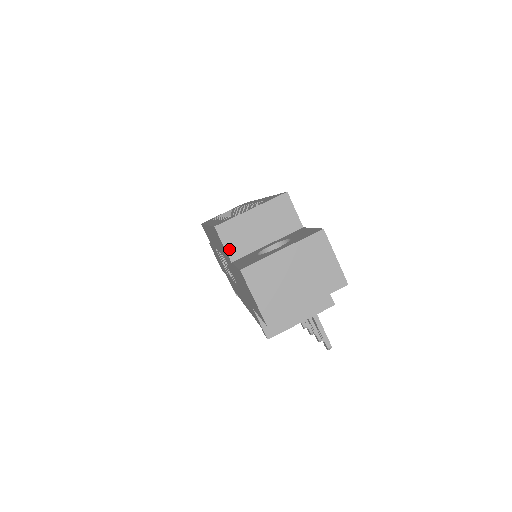
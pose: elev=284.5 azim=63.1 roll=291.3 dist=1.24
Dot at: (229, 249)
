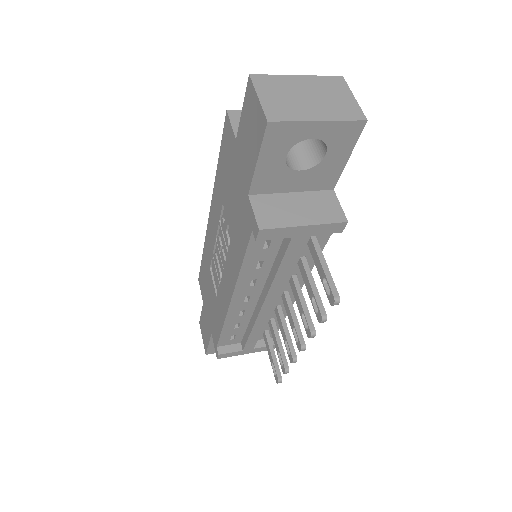
Dot at: (236, 129)
